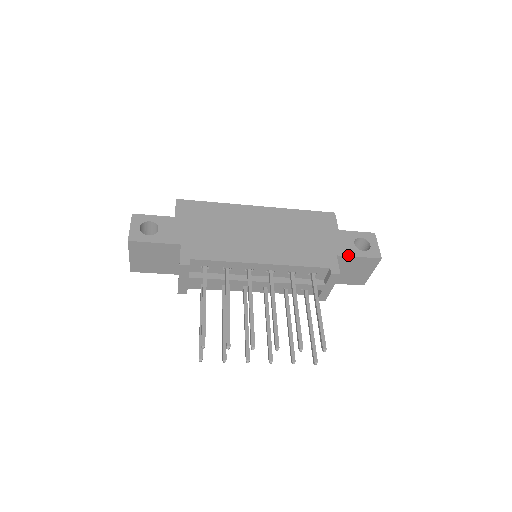
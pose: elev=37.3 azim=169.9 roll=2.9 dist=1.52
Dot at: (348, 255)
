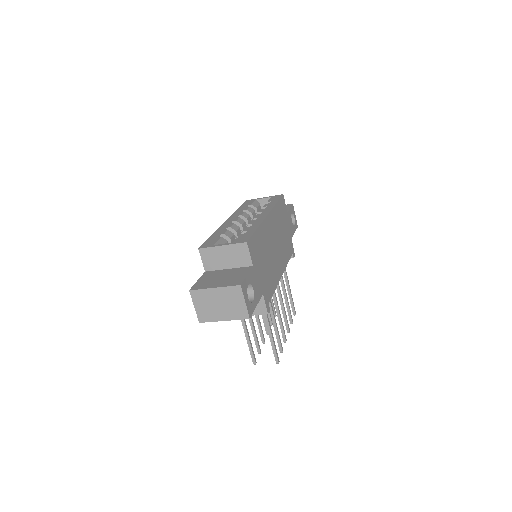
Dot at: occluded
